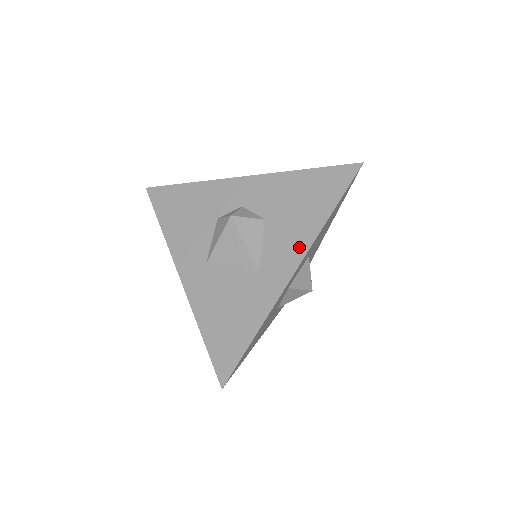
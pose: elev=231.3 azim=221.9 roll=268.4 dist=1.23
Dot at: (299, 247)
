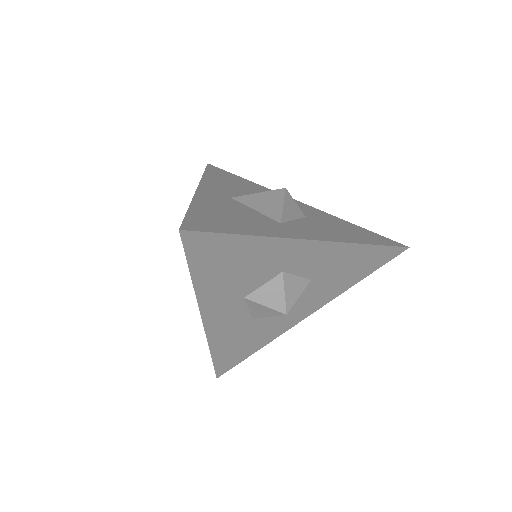
Dot at: (330, 237)
